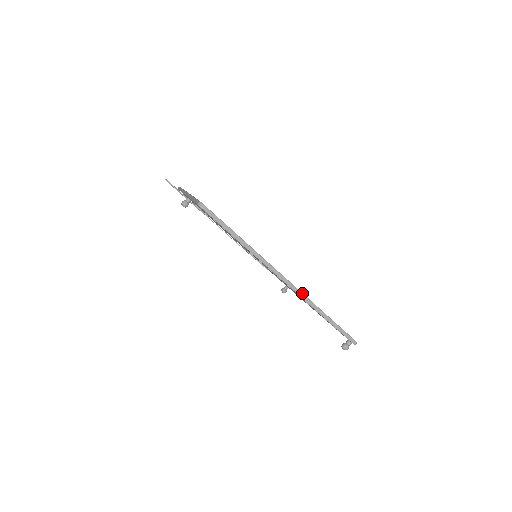
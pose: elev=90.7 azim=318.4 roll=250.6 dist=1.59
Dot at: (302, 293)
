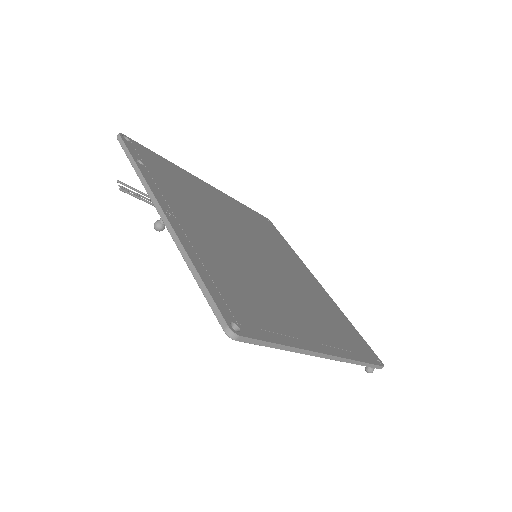
Dot at: (343, 358)
